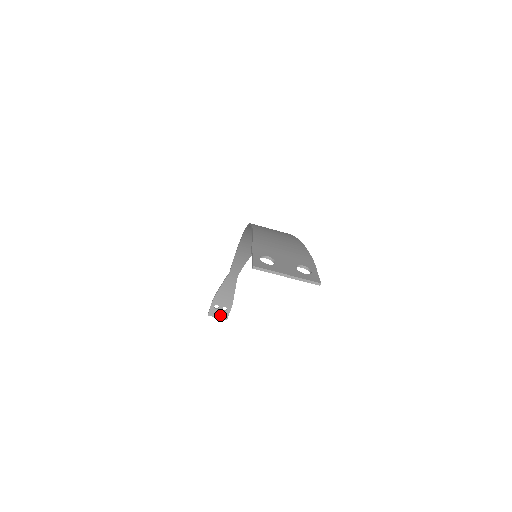
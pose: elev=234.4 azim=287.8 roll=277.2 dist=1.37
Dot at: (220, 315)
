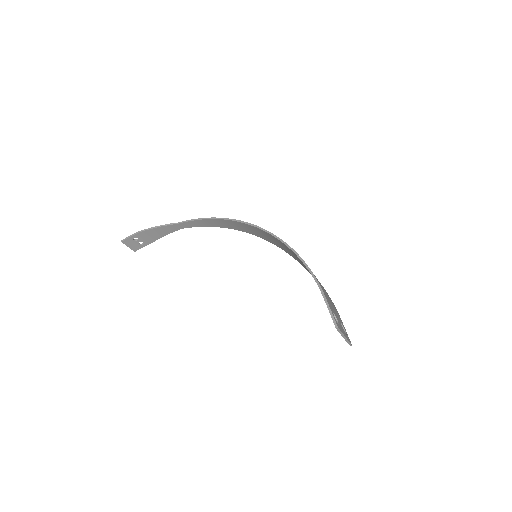
Dot at: (132, 246)
